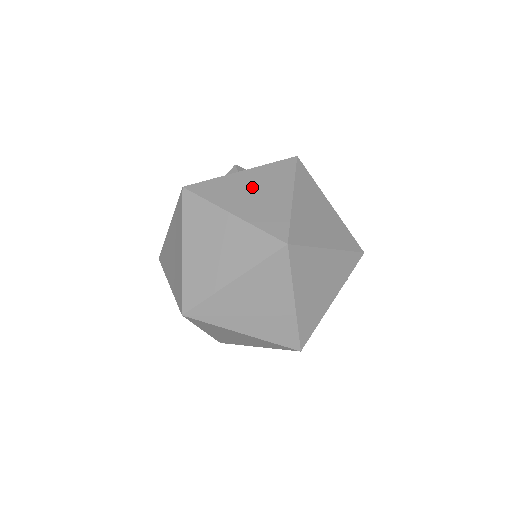
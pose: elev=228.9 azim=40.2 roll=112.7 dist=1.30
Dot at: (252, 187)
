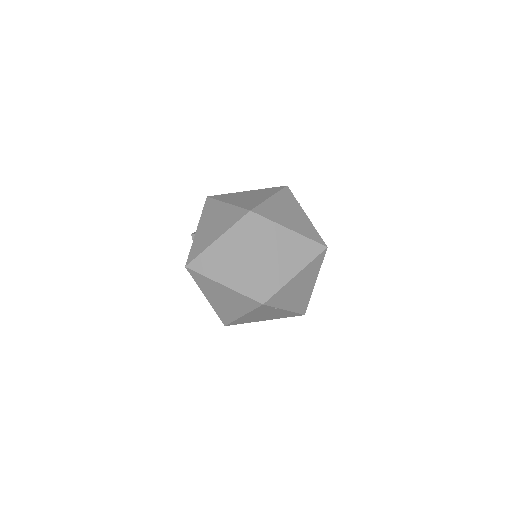
Dot at: (209, 225)
